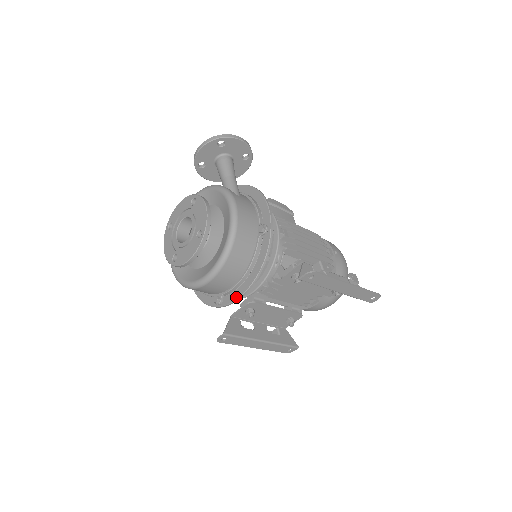
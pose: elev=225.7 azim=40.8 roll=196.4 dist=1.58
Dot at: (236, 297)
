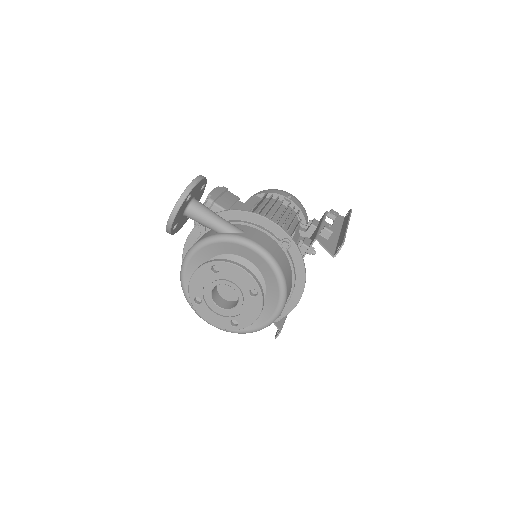
Dot at: (293, 306)
